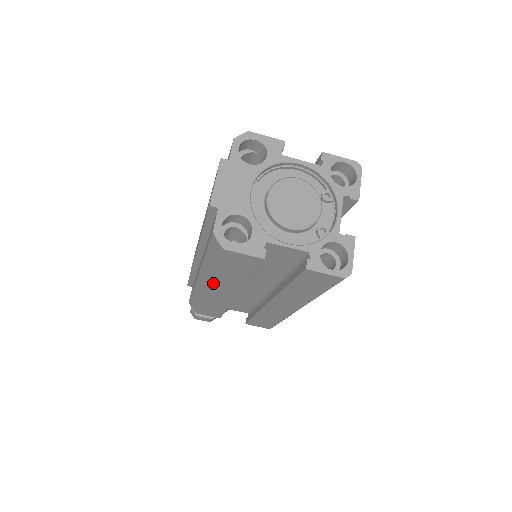
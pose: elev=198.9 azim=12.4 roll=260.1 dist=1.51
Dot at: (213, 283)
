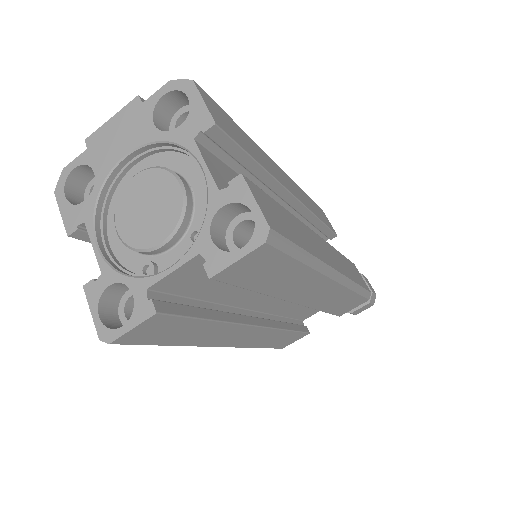
Dot at: occluded
